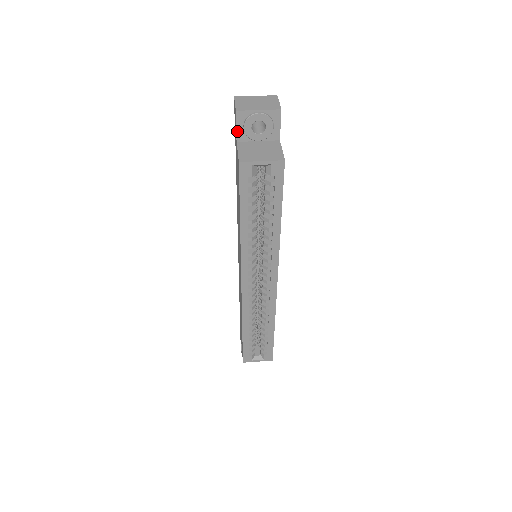
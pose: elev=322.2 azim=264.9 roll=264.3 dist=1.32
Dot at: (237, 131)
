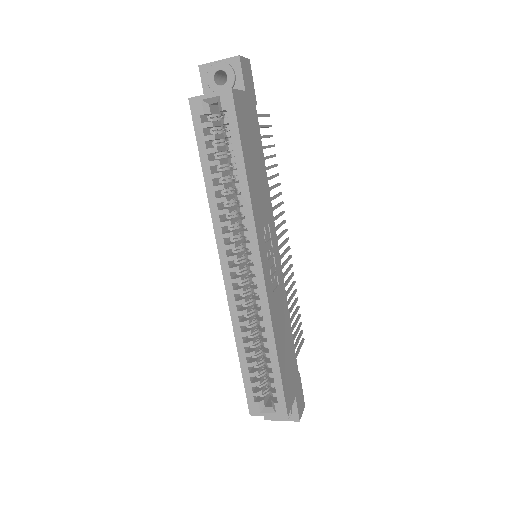
Dot at: (203, 88)
